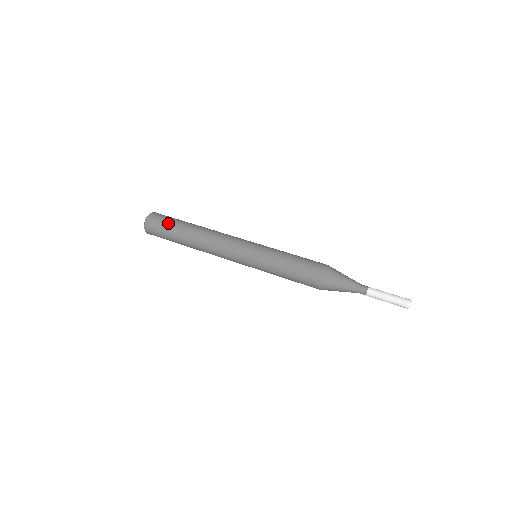
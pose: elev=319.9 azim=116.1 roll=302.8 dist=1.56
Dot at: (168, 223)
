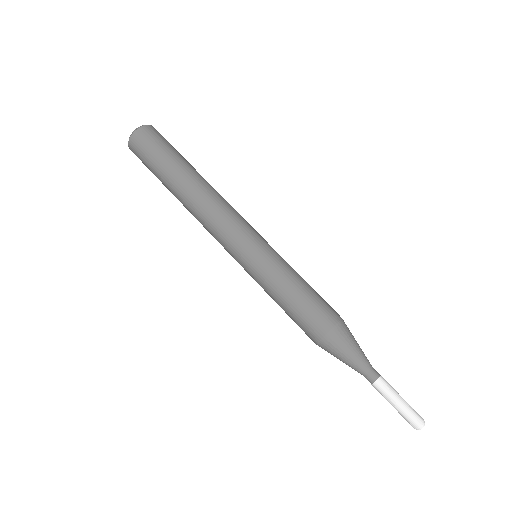
Dot at: (162, 152)
